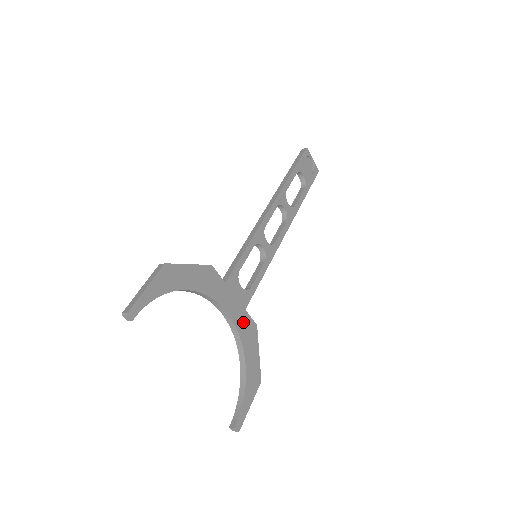
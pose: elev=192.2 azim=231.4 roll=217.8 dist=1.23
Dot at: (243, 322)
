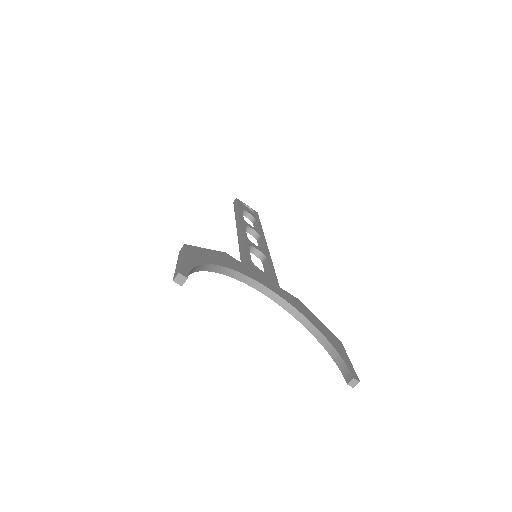
Dot at: (286, 296)
